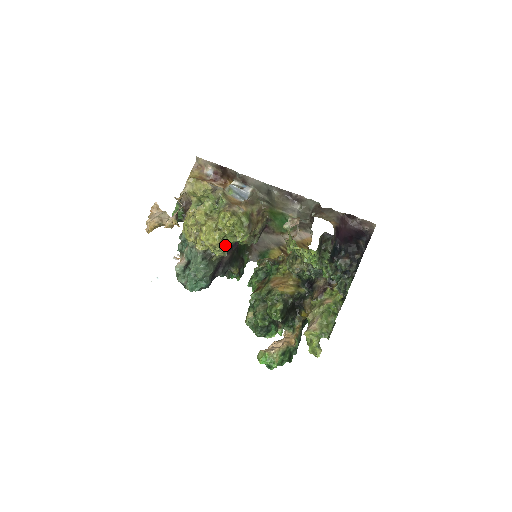
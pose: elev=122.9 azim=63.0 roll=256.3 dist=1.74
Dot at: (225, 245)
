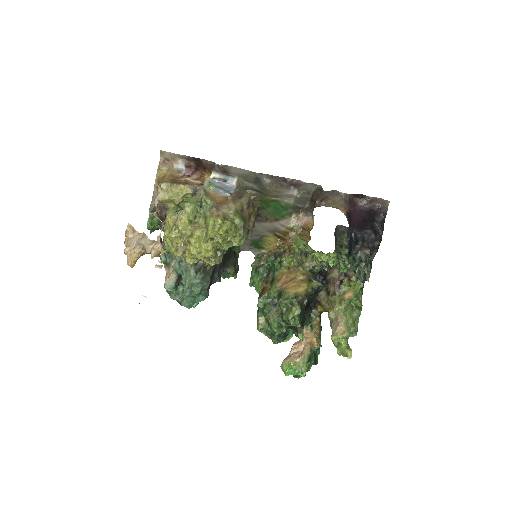
Dot at: (219, 252)
